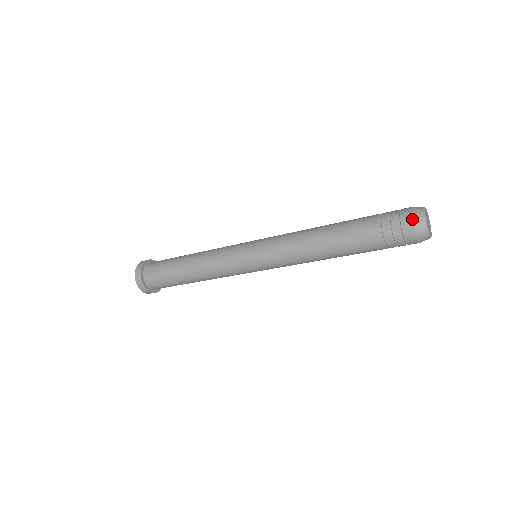
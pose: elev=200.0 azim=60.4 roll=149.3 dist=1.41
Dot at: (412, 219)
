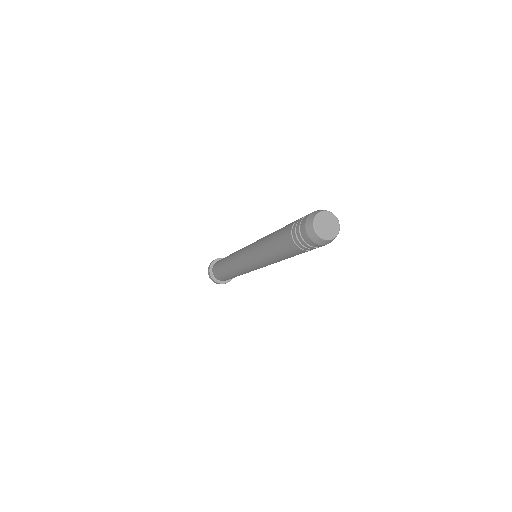
Dot at: (306, 231)
